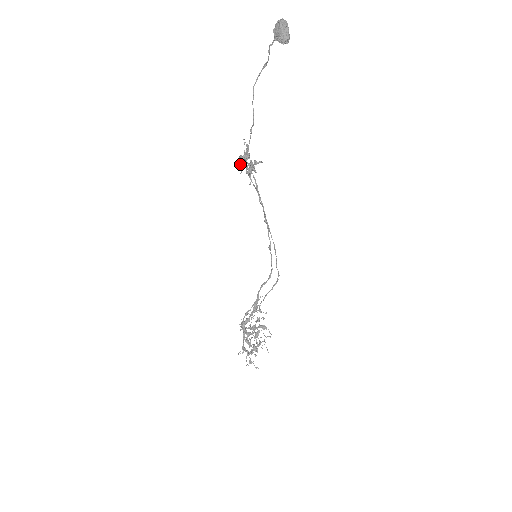
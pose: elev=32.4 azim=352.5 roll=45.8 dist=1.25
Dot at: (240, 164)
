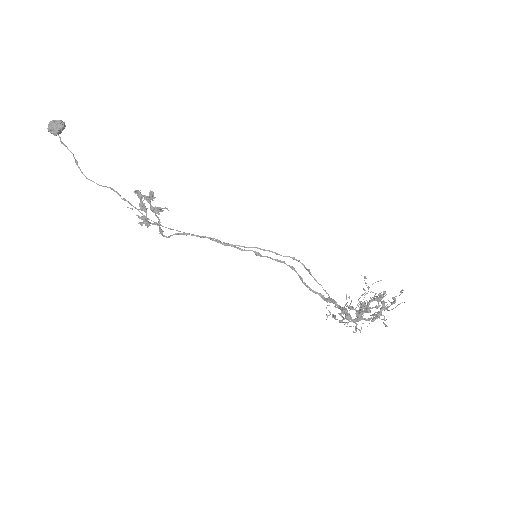
Dot at: (139, 195)
